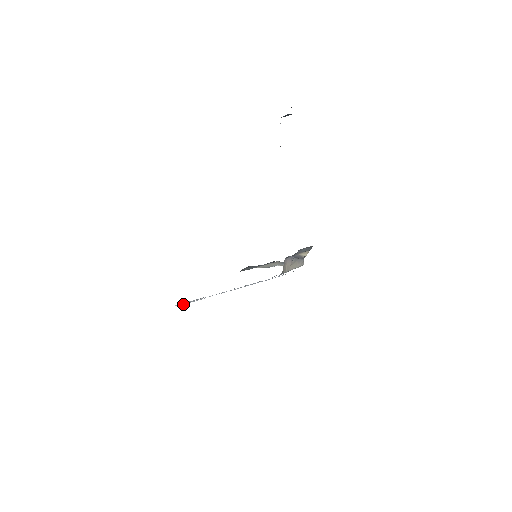
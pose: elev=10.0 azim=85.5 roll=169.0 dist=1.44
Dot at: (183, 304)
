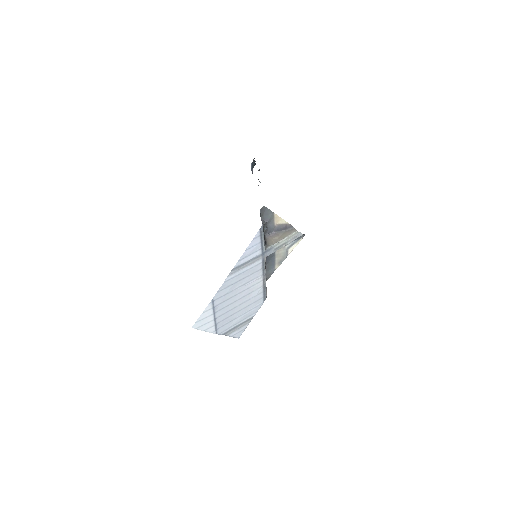
Dot at: (214, 327)
